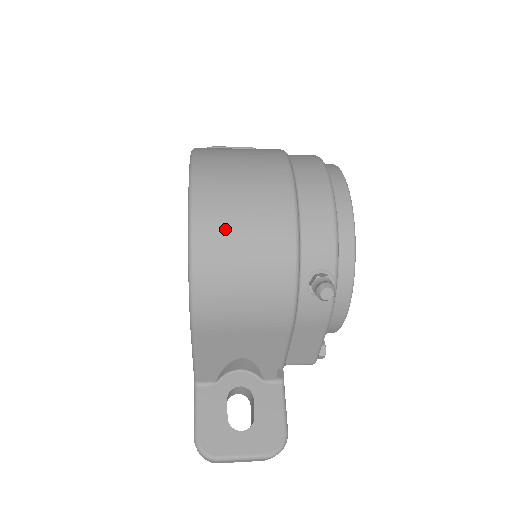
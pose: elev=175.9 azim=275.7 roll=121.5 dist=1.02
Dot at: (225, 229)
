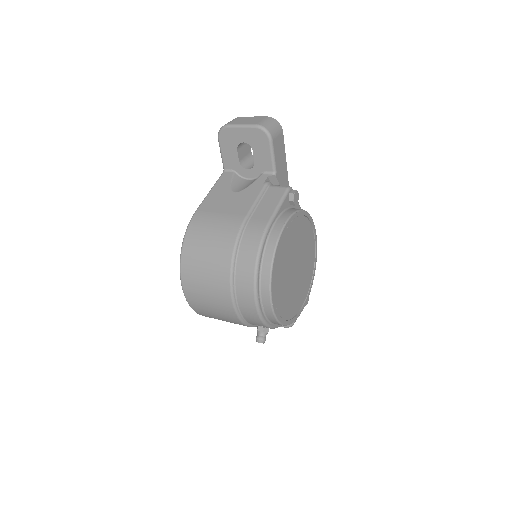
Dot at: (204, 310)
